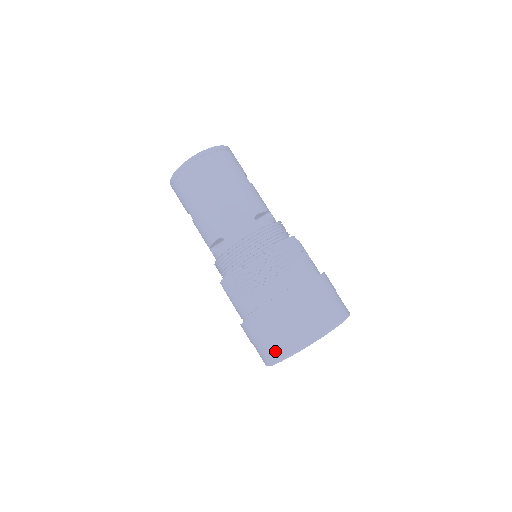
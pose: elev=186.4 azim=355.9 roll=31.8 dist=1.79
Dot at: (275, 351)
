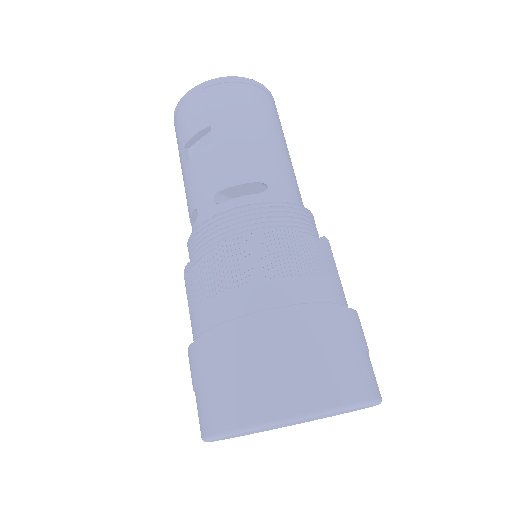
Dot at: (313, 389)
